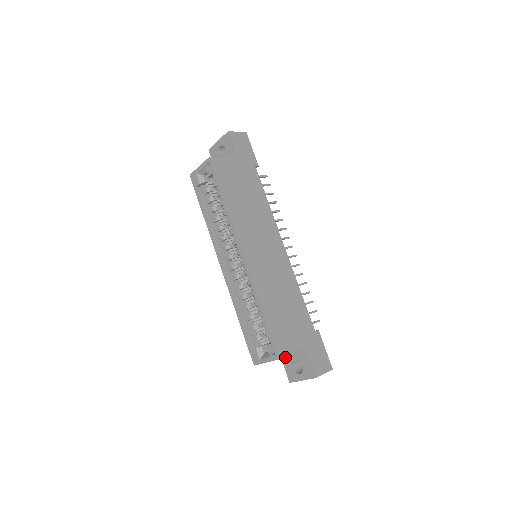
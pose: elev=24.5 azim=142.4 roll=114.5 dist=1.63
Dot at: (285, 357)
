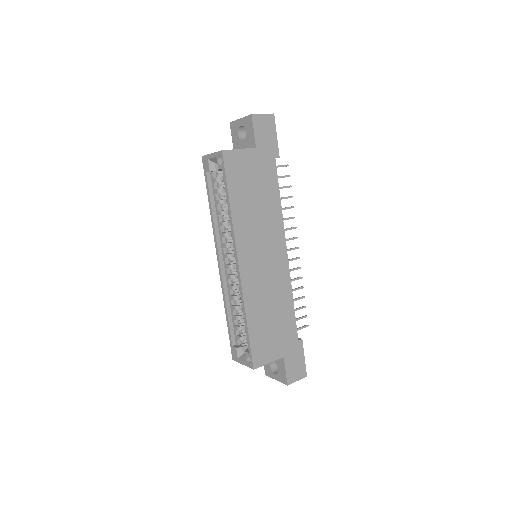
Dot at: occluded
